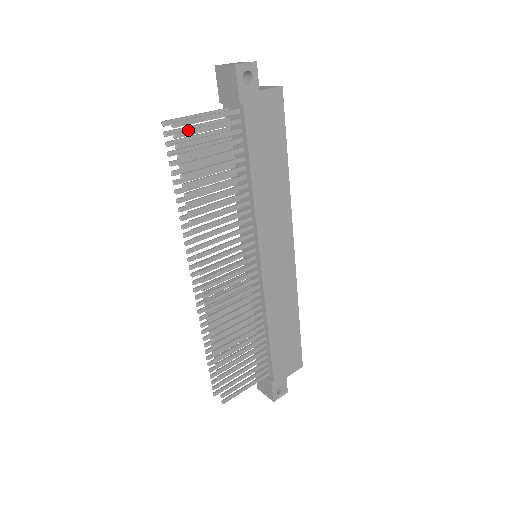
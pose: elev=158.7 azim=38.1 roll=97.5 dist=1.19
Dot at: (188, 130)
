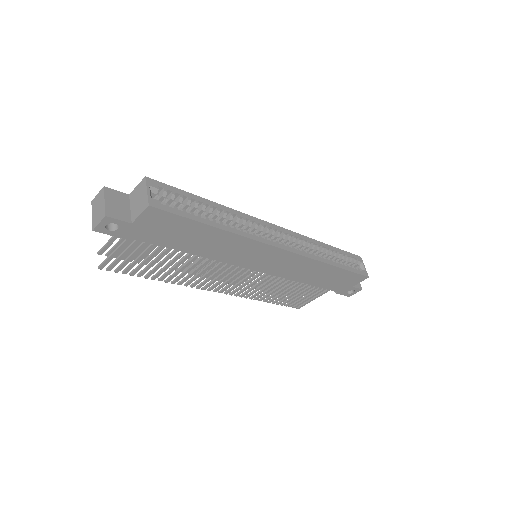
Dot at: (112, 264)
